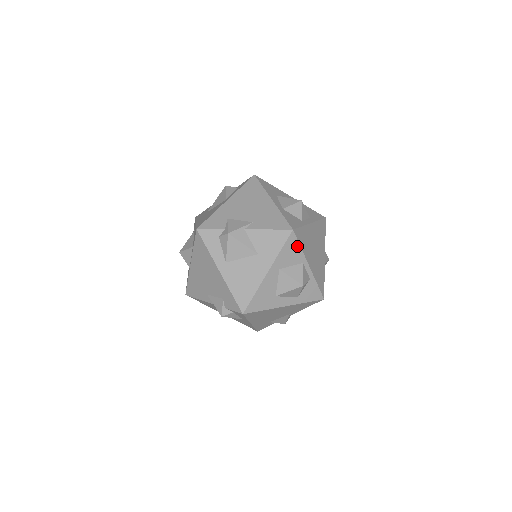
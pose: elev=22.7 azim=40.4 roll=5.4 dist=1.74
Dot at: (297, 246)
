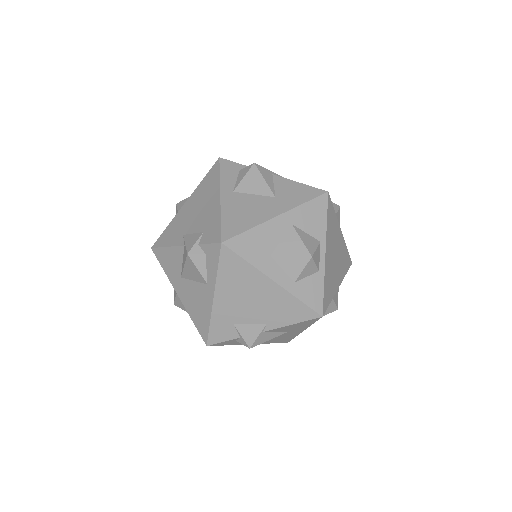
Dot at: (324, 215)
